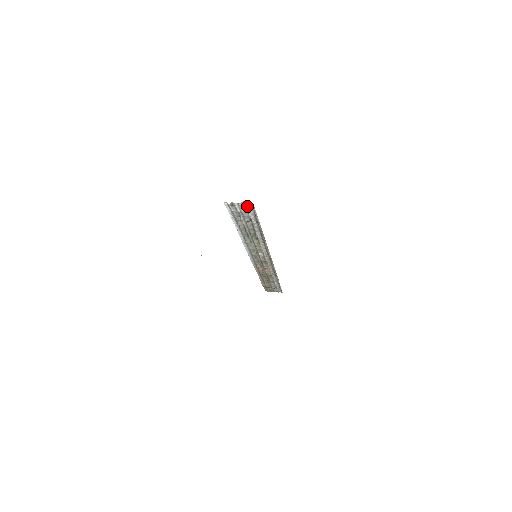
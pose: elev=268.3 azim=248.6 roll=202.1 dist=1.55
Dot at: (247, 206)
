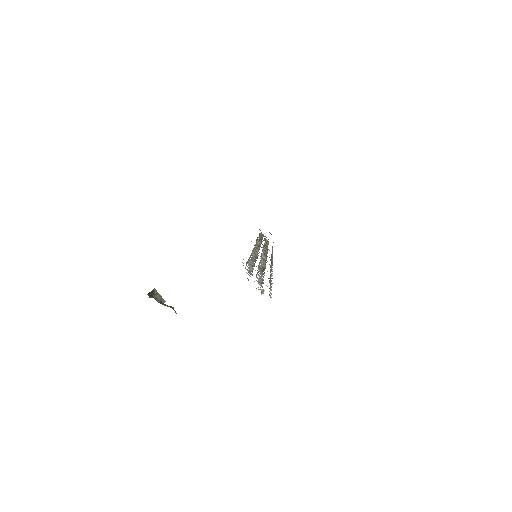
Dot at: occluded
